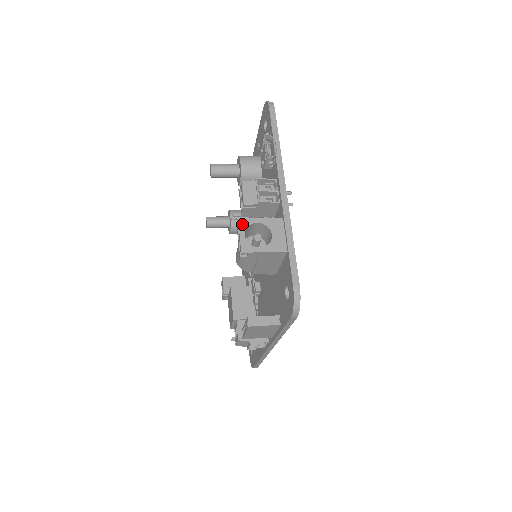
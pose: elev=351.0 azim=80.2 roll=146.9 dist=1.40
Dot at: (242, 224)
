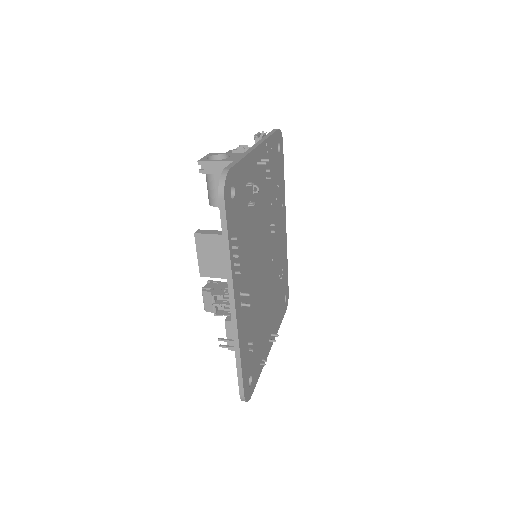
Dot at: (210, 154)
